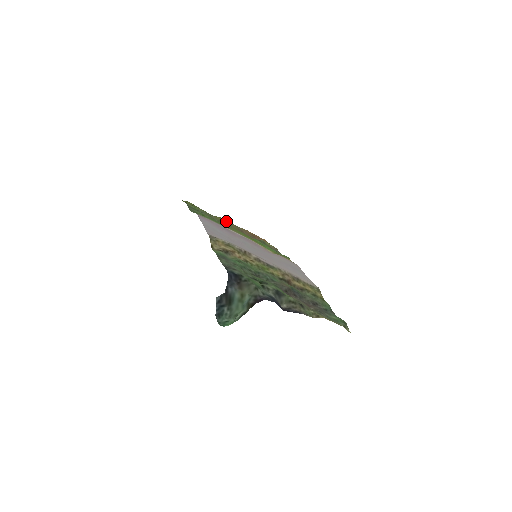
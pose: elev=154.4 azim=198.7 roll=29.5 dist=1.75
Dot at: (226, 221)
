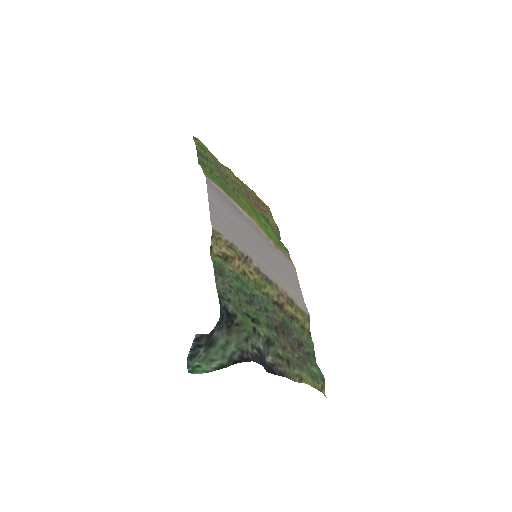
Dot at: (234, 175)
